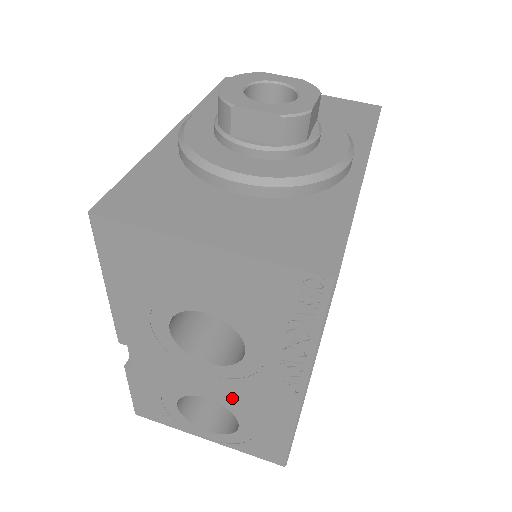
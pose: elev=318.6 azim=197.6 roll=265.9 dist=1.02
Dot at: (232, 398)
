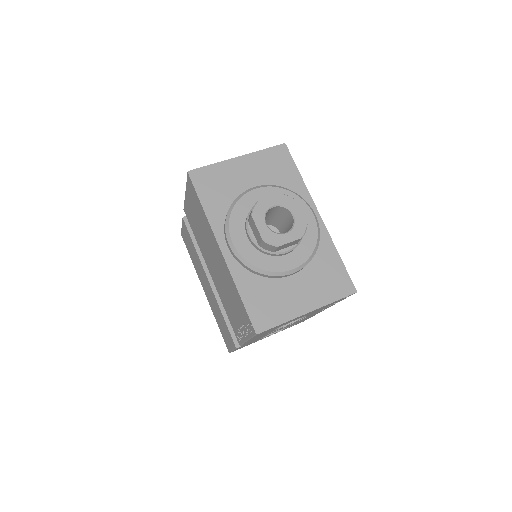
Dot at: occluded
